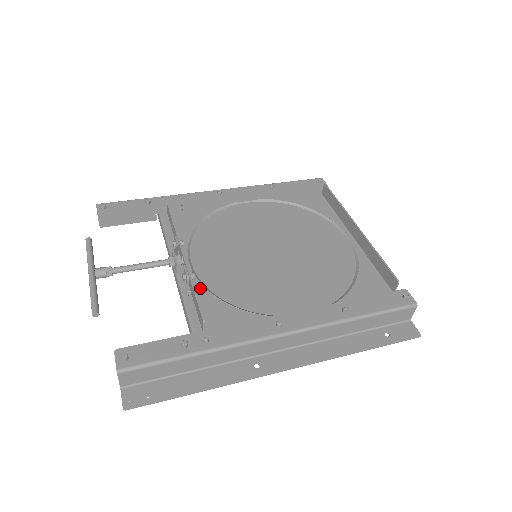
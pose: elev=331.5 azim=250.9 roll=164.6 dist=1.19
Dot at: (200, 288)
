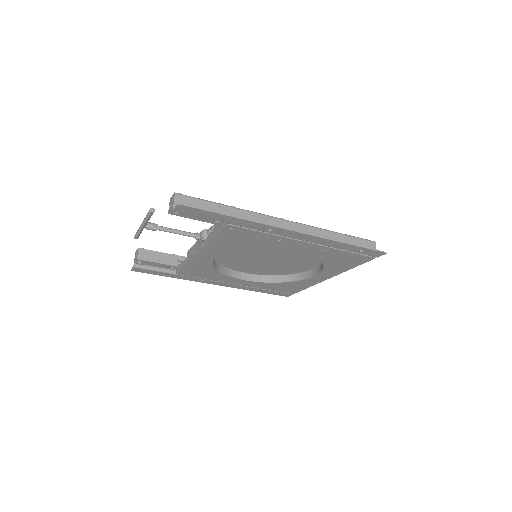
Dot at: occluded
